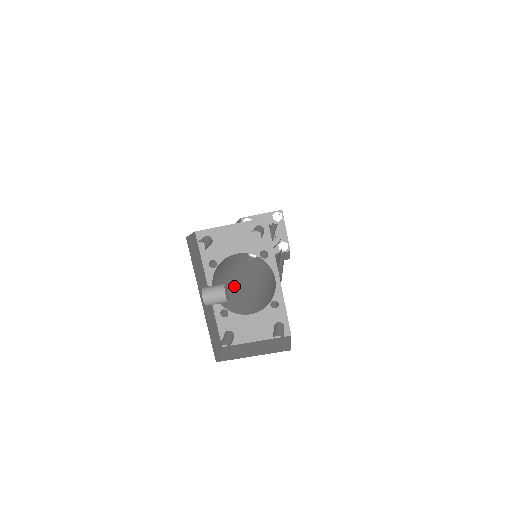
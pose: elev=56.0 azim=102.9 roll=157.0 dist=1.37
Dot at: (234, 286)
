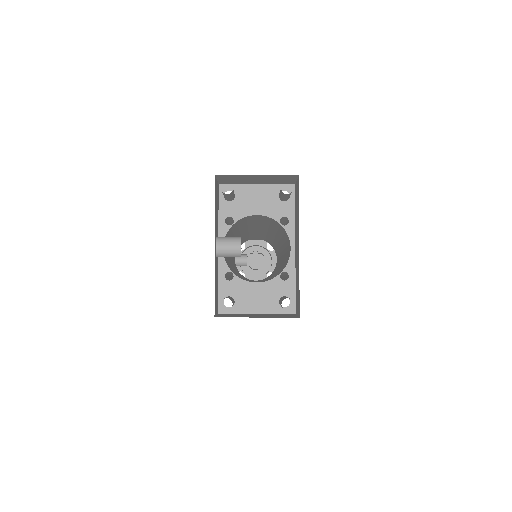
Dot at: occluded
